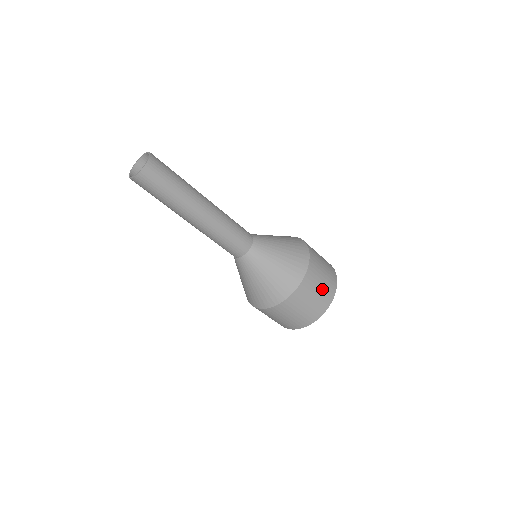
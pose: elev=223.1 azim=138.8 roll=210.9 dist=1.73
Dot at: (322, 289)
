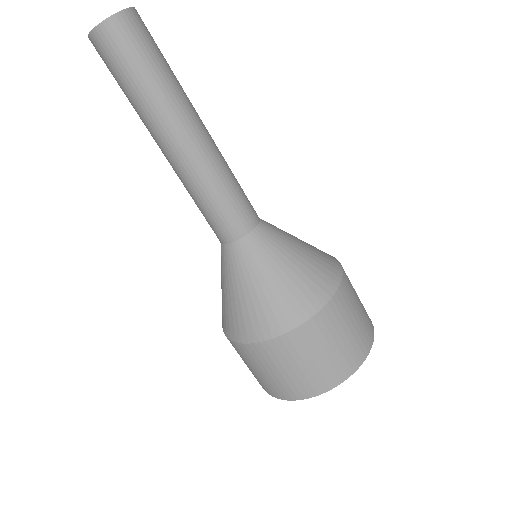
Dot at: (360, 319)
